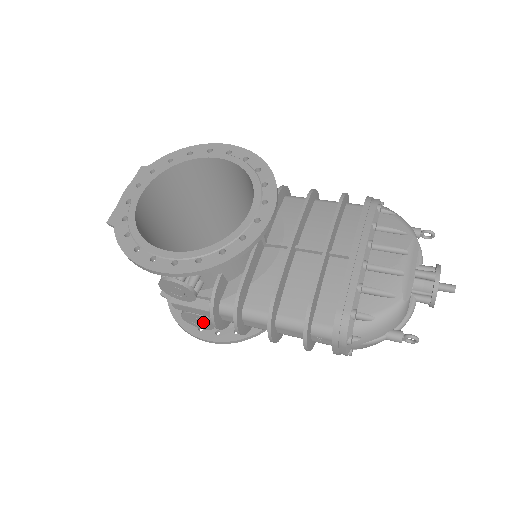
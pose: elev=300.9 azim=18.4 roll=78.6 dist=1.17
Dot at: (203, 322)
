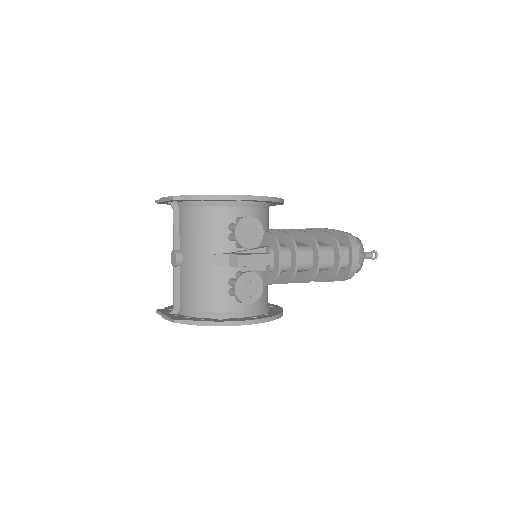
Dot at: (254, 286)
